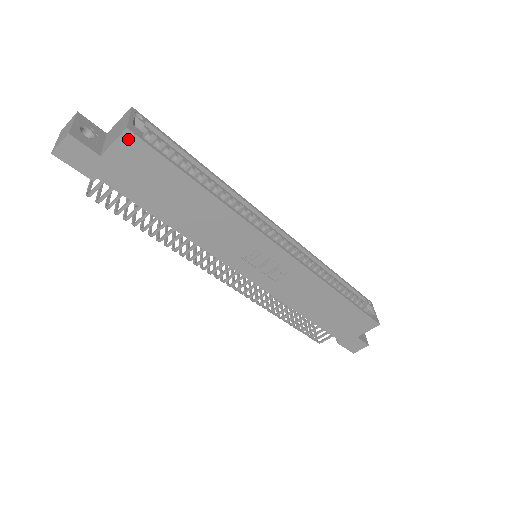
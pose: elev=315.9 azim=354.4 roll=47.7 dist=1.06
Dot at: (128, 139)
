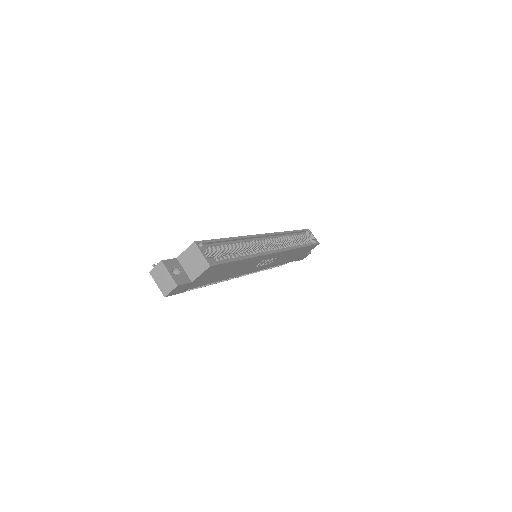
Dot at: (209, 269)
